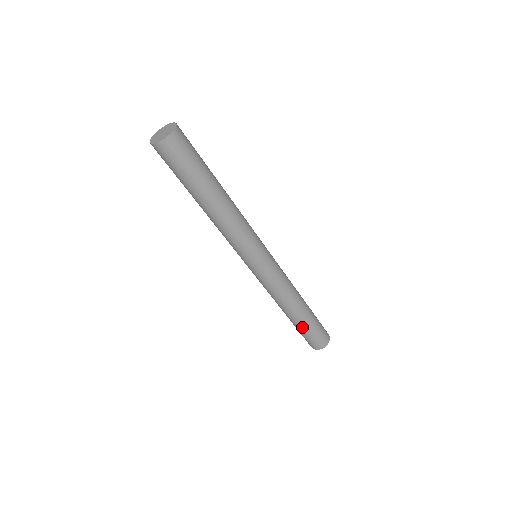
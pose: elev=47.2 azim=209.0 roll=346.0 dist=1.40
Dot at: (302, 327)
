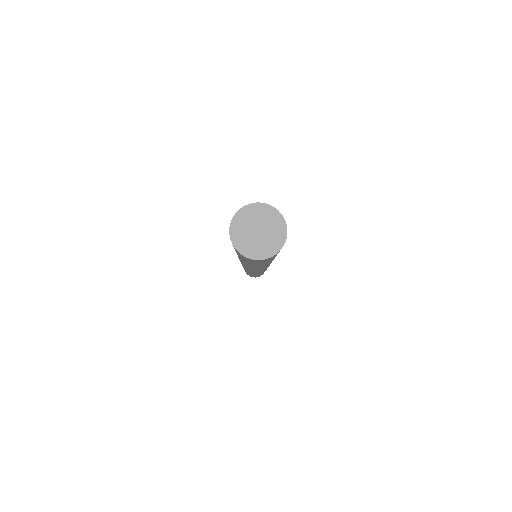
Dot at: occluded
